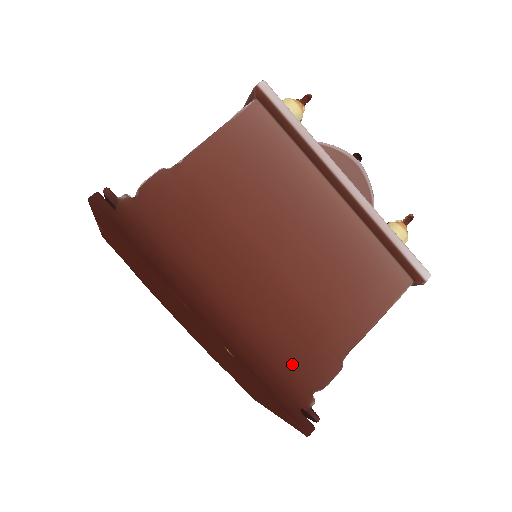
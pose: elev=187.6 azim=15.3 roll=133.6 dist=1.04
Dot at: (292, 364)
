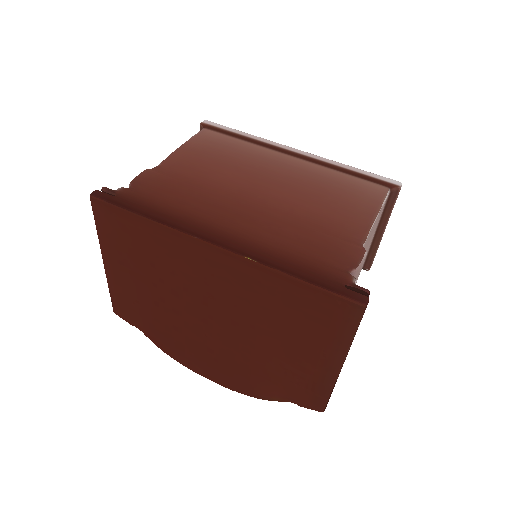
Dot at: (316, 256)
